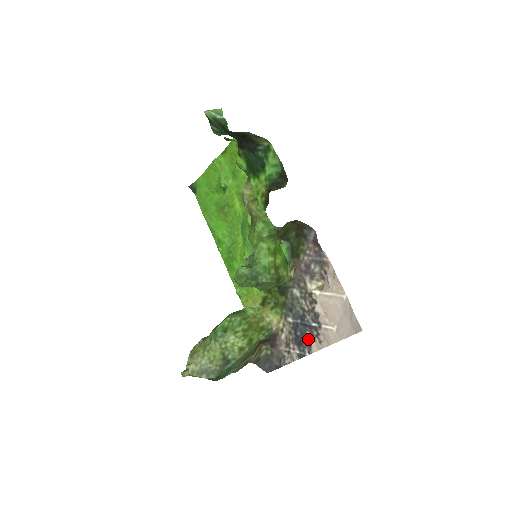
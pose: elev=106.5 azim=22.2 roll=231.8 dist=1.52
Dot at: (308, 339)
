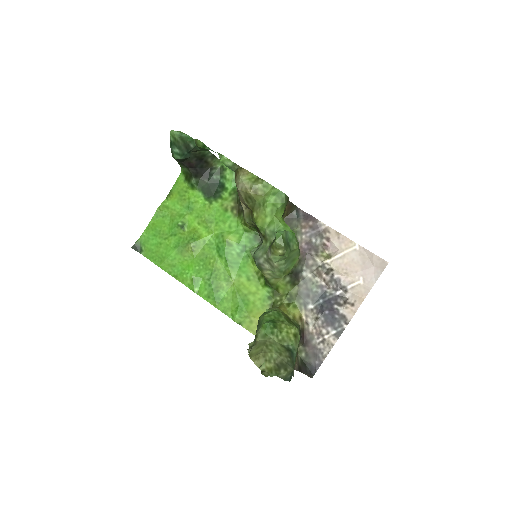
Dot at: (339, 311)
